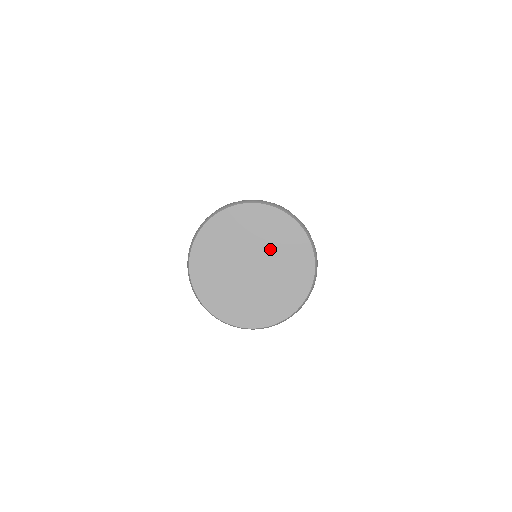
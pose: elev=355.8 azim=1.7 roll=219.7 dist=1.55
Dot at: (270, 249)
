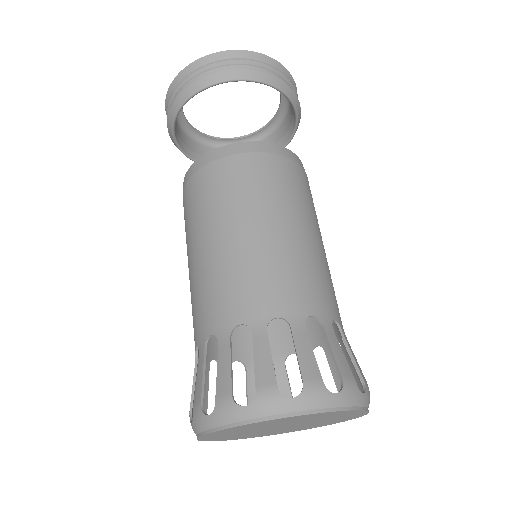
Dot at: (305, 421)
